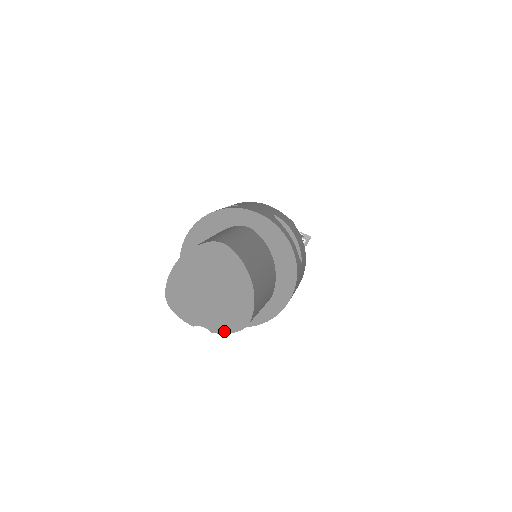
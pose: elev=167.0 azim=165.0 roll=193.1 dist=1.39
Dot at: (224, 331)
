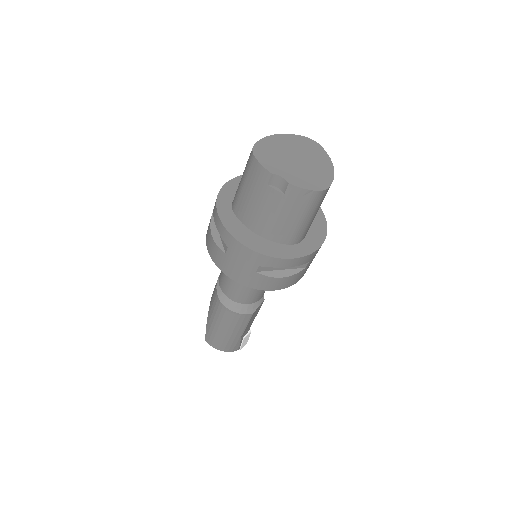
Dot at: (302, 186)
